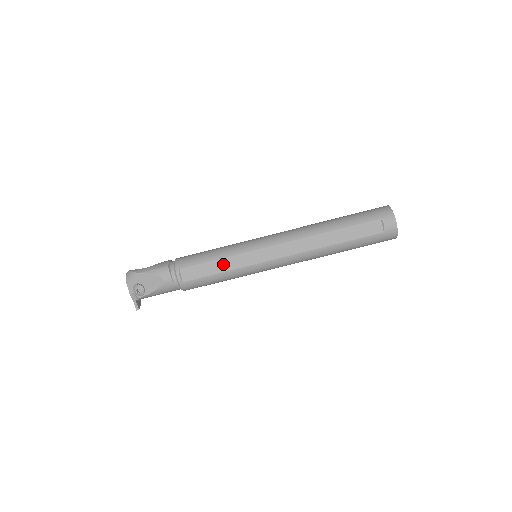
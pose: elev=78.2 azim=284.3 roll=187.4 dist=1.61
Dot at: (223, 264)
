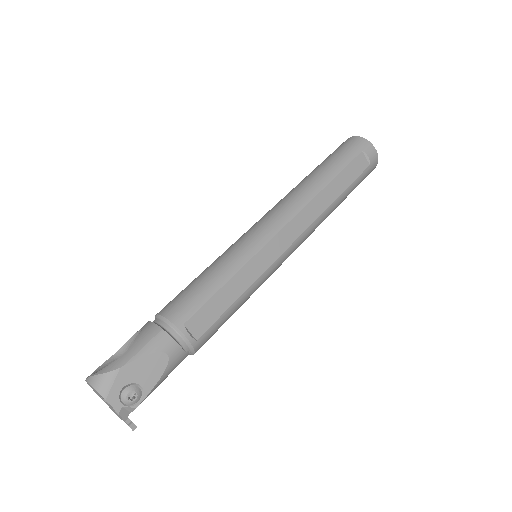
Dot at: (236, 284)
